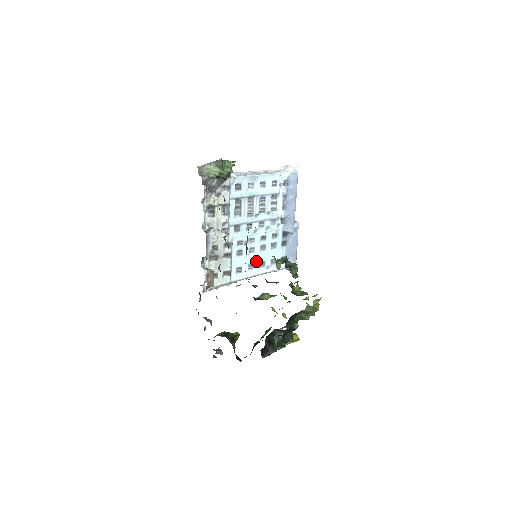
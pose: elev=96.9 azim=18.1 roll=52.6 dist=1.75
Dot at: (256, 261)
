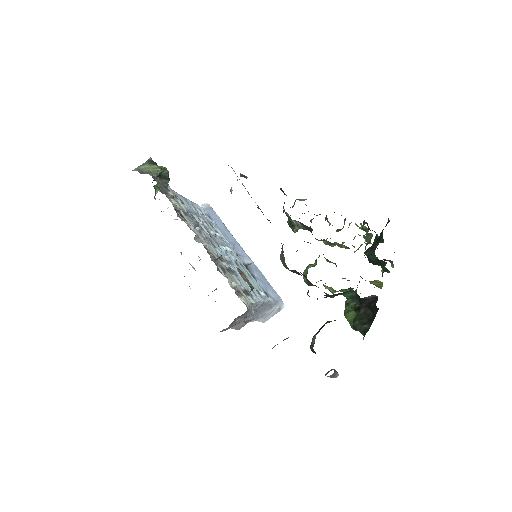
Dot at: occluded
